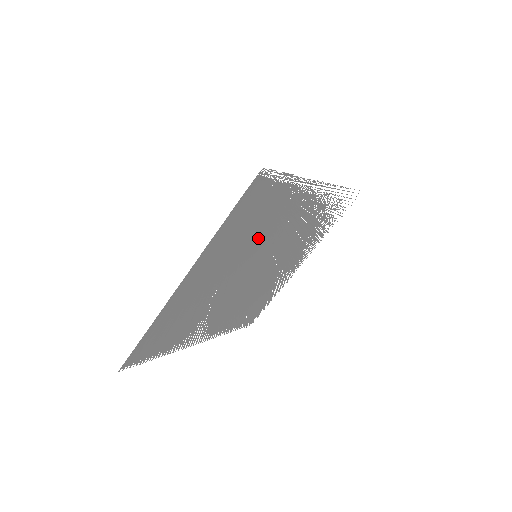
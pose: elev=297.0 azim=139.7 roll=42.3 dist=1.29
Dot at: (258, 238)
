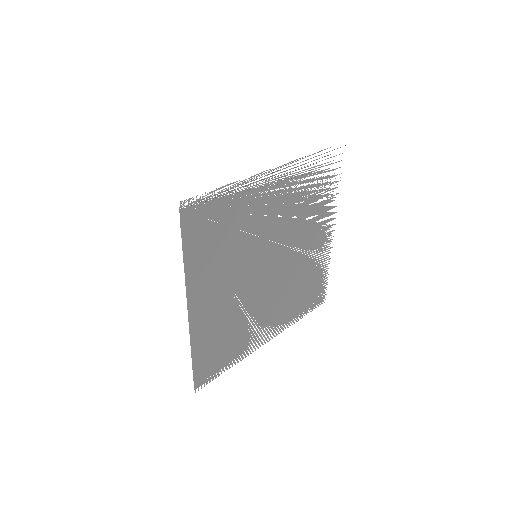
Dot at: (239, 245)
